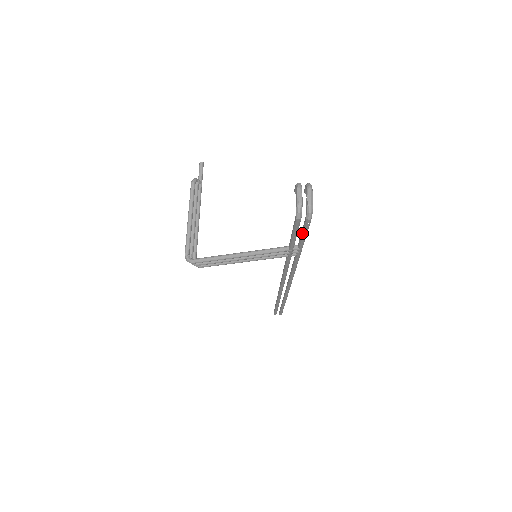
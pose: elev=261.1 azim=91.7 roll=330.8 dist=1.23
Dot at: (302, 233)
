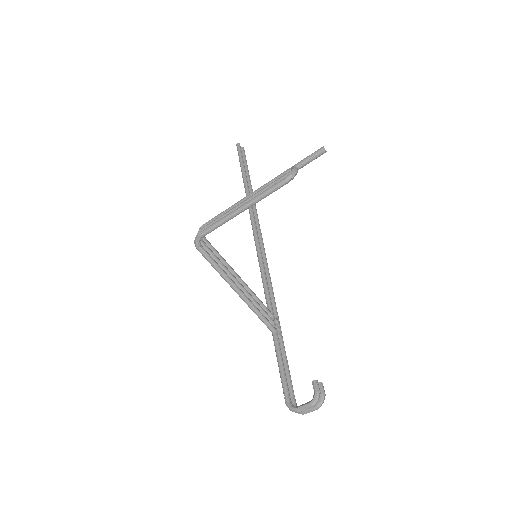
Dot at: (285, 374)
